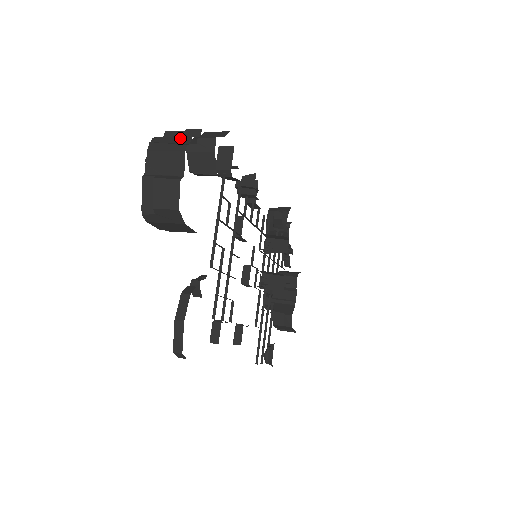
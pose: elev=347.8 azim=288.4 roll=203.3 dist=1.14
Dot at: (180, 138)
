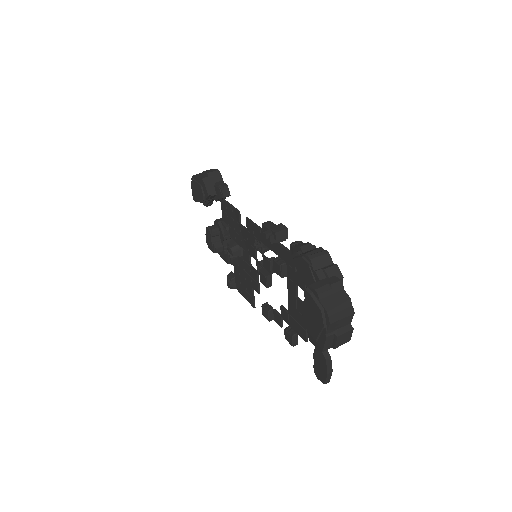
Dot at: (344, 304)
